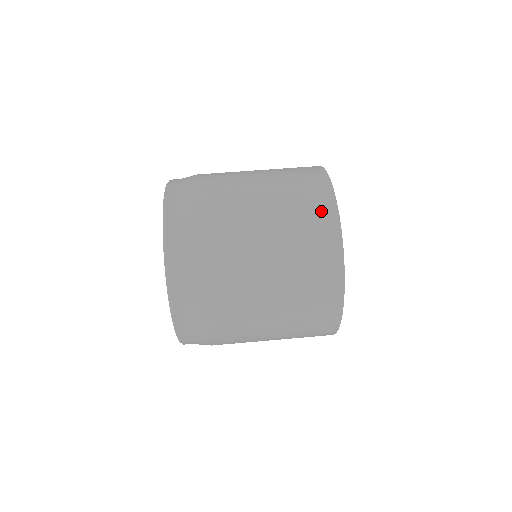
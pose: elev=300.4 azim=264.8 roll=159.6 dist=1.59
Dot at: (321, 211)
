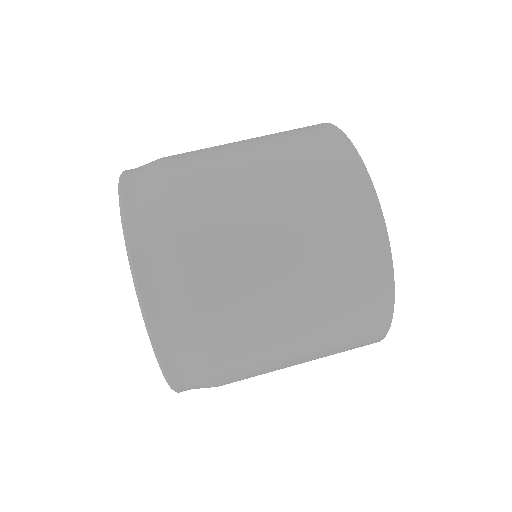
Dot at: (372, 296)
